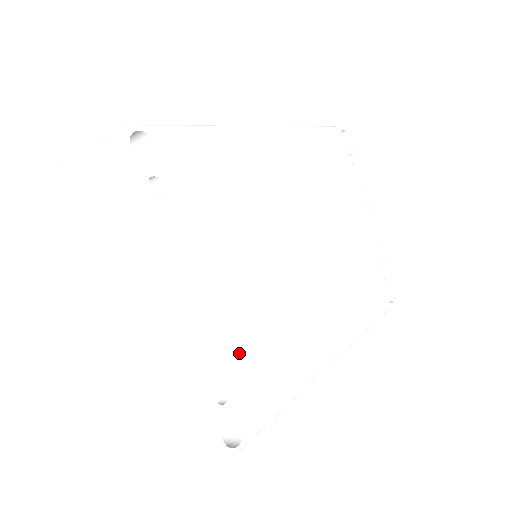
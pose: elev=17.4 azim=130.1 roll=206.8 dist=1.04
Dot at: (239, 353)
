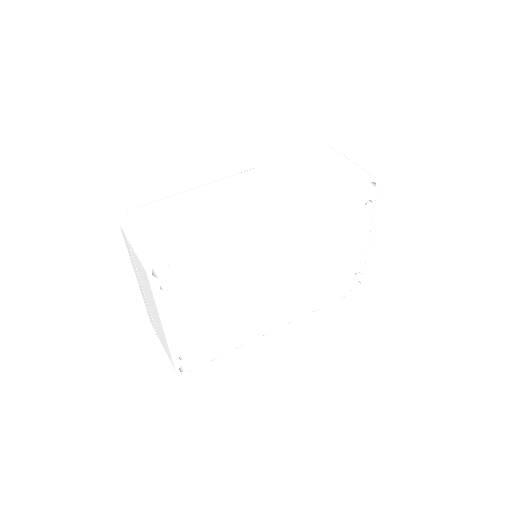
Dot at: (200, 340)
